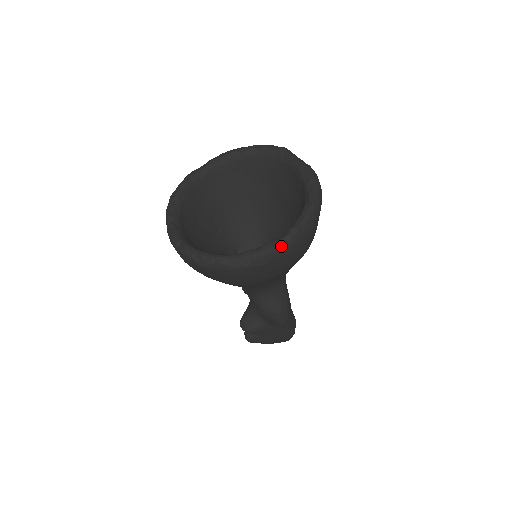
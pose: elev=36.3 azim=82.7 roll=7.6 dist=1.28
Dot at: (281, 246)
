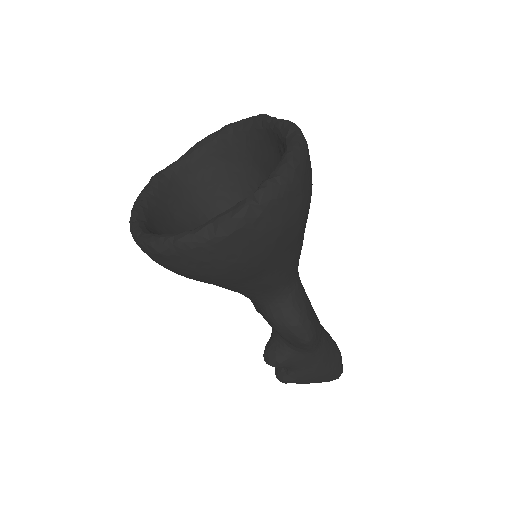
Dot at: (251, 203)
